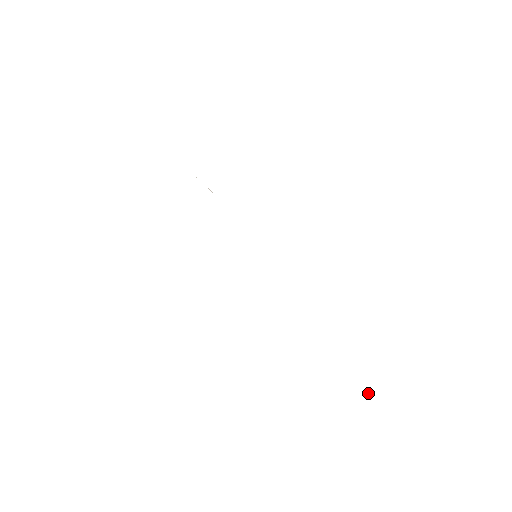
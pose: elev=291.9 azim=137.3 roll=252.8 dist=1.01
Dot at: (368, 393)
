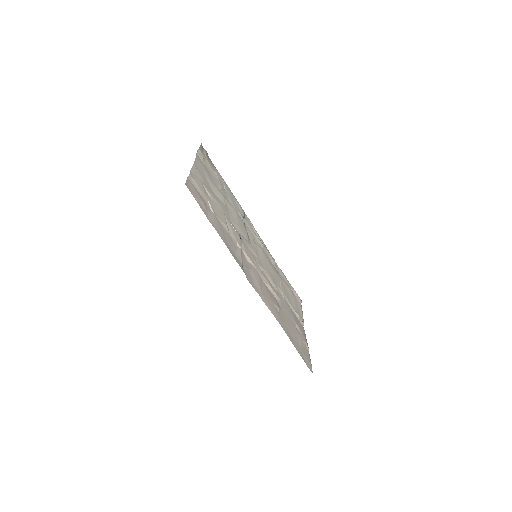
Dot at: (299, 315)
